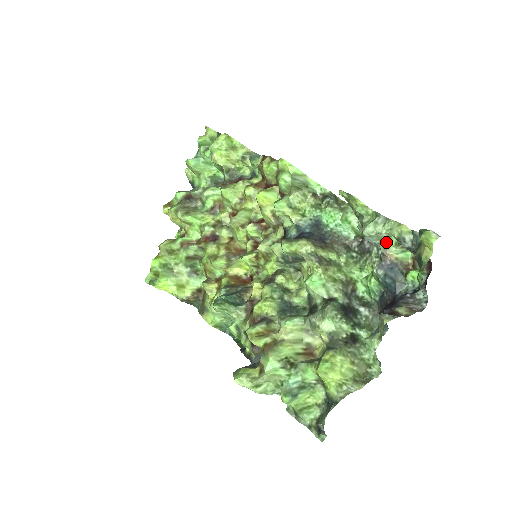
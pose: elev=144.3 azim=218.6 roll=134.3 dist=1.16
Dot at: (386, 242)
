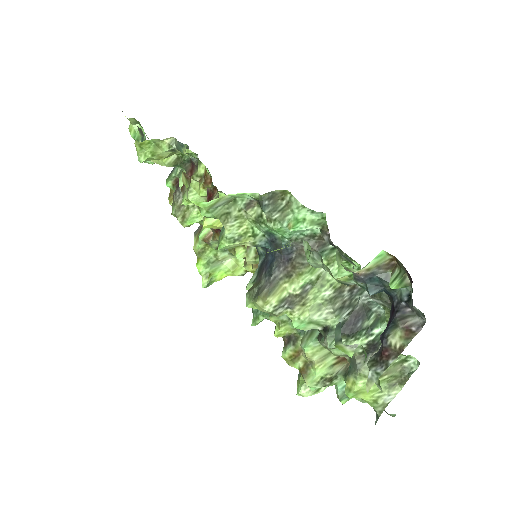
Dot at: (342, 265)
